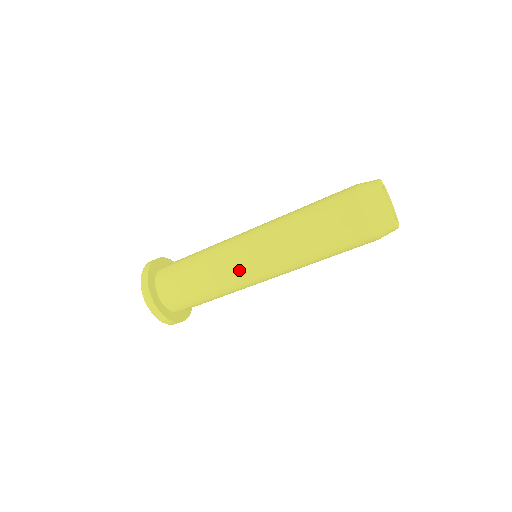
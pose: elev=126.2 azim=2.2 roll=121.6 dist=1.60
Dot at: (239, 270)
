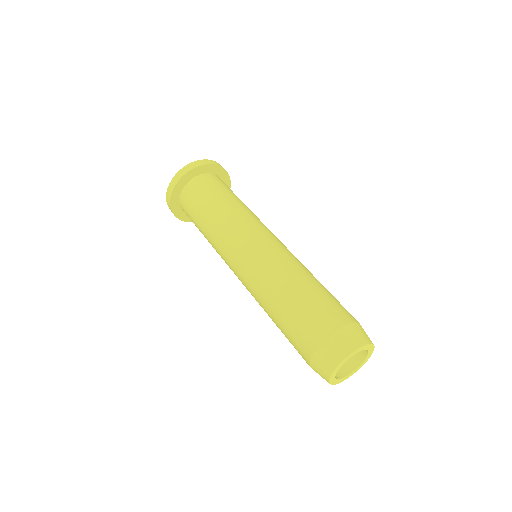
Dot at: (228, 252)
